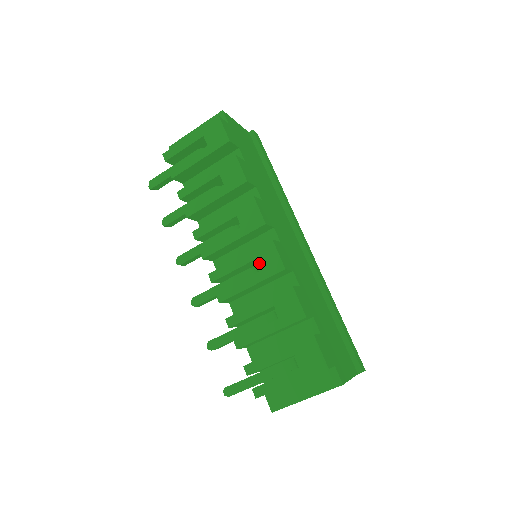
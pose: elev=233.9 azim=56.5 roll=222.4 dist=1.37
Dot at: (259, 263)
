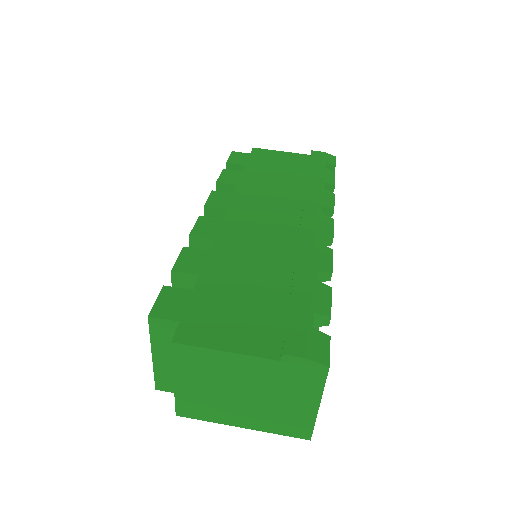
Dot at: occluded
